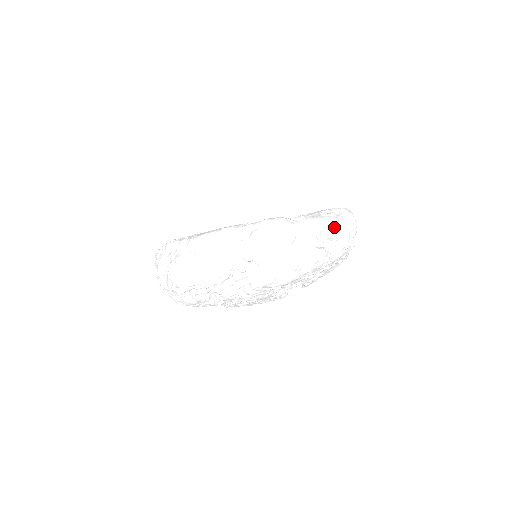
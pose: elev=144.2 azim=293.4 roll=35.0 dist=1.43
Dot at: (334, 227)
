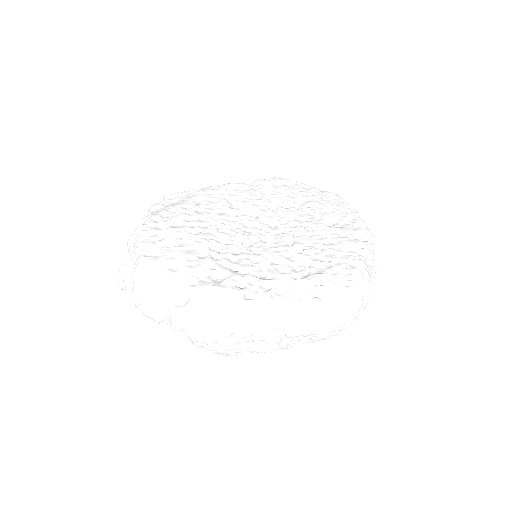
Dot at: (306, 325)
